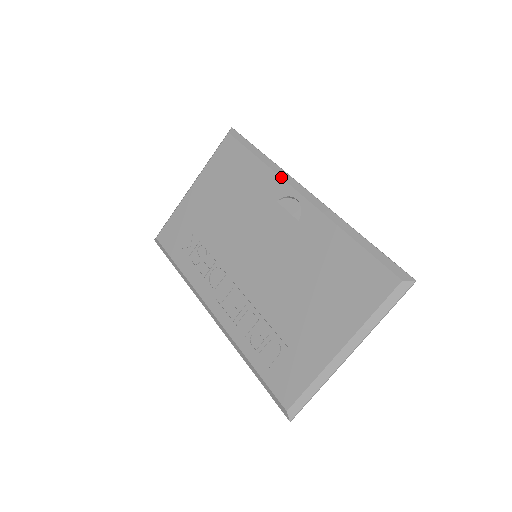
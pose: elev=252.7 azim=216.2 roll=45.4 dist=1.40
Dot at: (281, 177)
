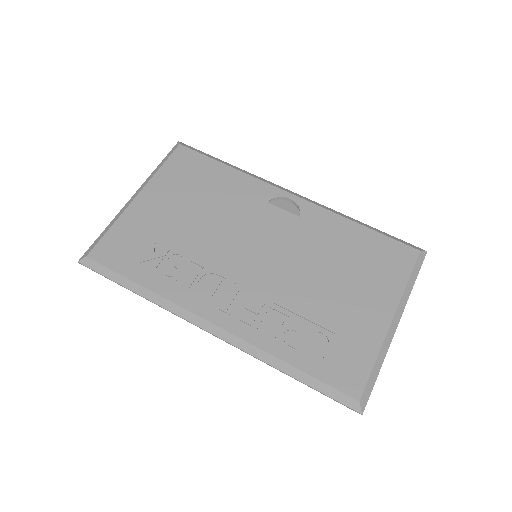
Dot at: (264, 181)
